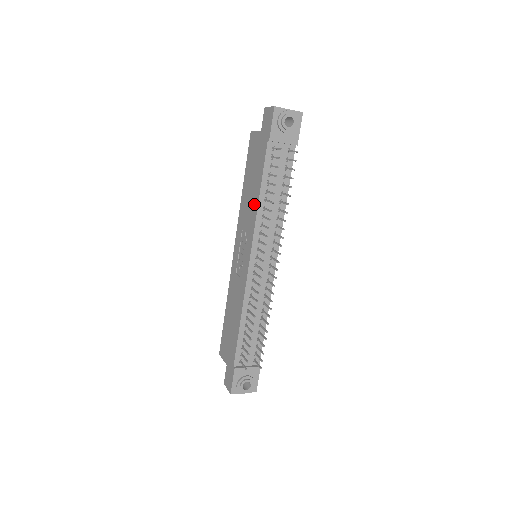
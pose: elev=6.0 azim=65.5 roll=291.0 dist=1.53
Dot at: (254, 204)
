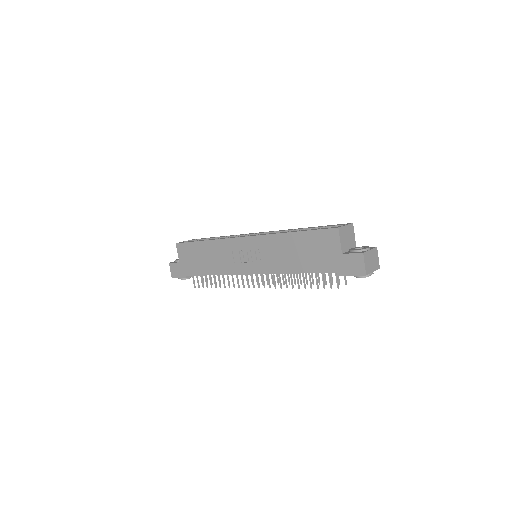
Dot at: (287, 266)
